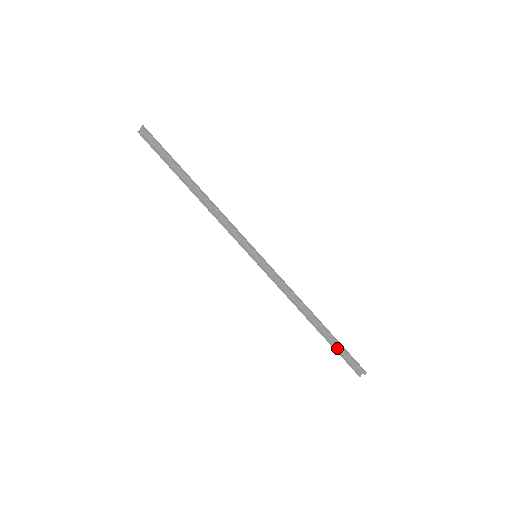
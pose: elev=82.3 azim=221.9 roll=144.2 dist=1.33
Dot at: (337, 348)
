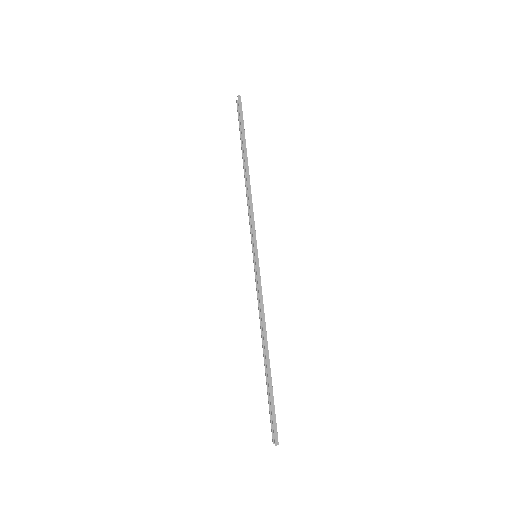
Dot at: occluded
